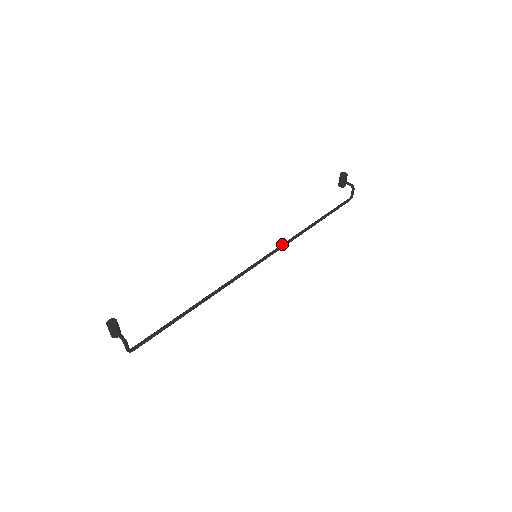
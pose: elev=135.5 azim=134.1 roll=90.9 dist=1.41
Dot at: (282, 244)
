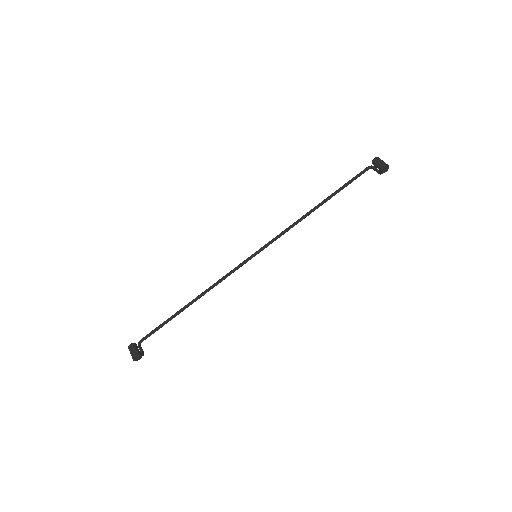
Dot at: occluded
